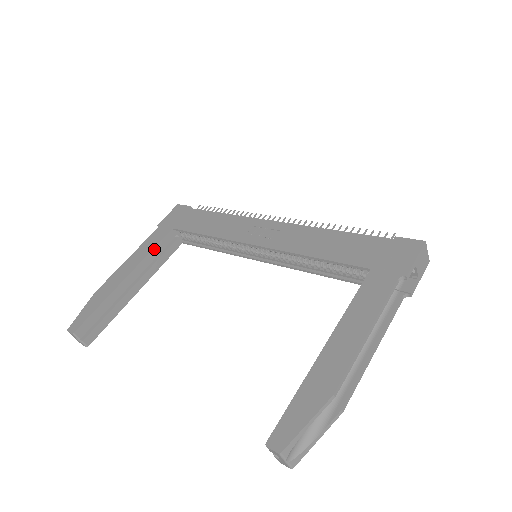
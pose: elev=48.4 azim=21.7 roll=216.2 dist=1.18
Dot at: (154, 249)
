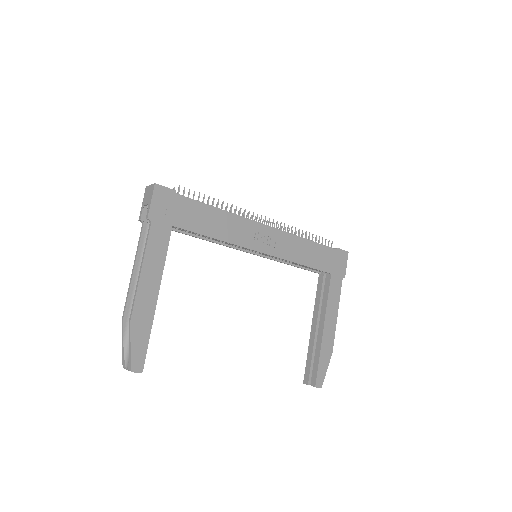
Dot at: occluded
